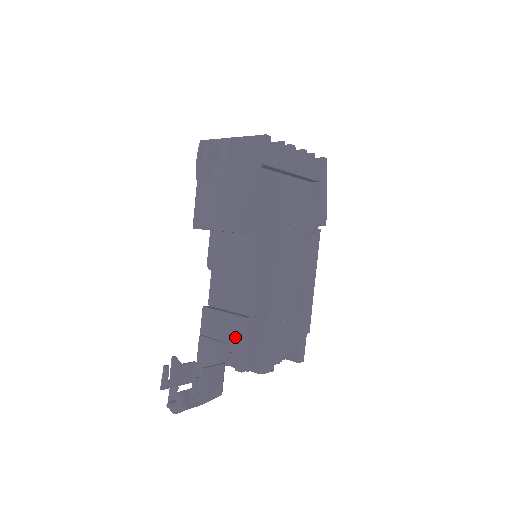
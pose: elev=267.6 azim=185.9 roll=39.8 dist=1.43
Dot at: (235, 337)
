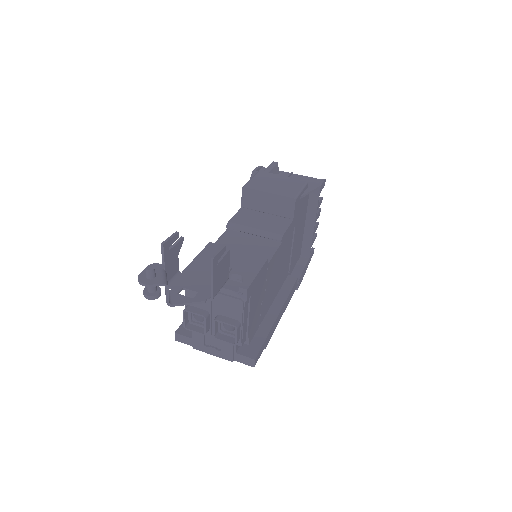
Dot at: (248, 266)
